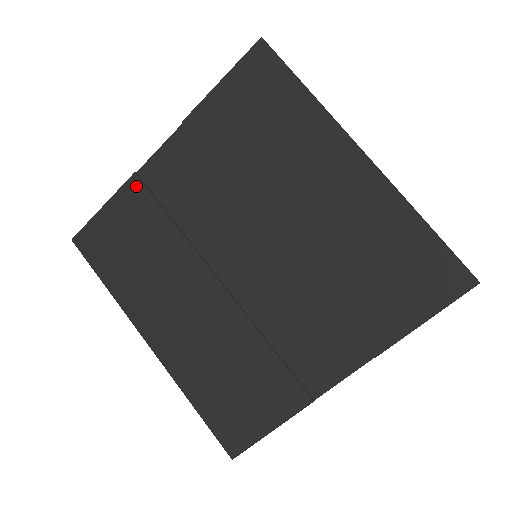
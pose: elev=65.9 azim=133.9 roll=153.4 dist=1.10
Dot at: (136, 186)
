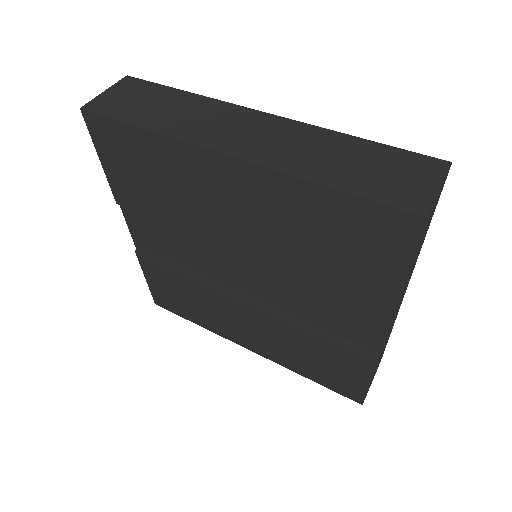
Dot at: (144, 259)
